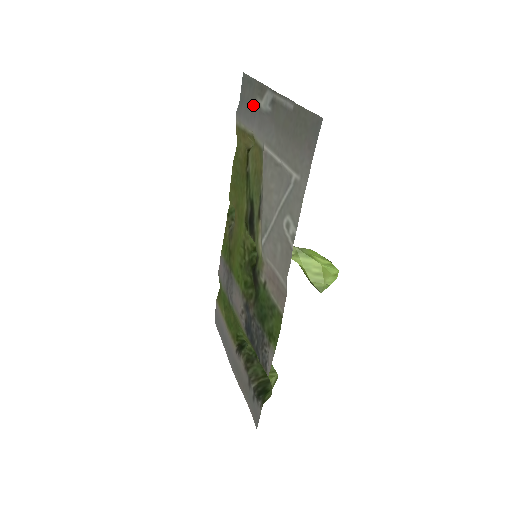
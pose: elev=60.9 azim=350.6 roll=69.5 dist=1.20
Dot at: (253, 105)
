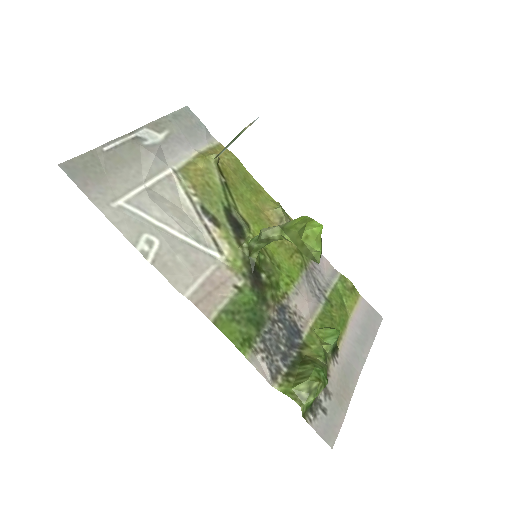
Dot at: (178, 134)
